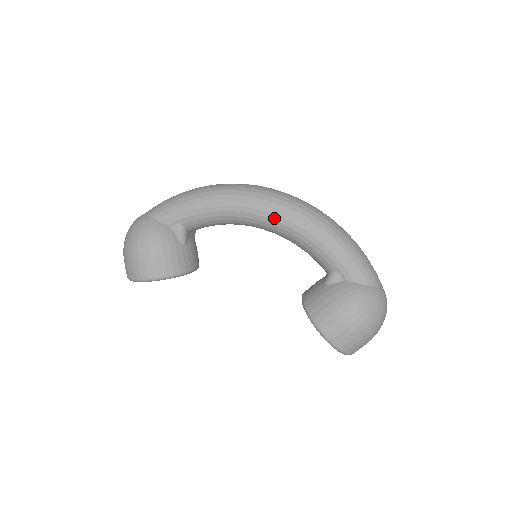
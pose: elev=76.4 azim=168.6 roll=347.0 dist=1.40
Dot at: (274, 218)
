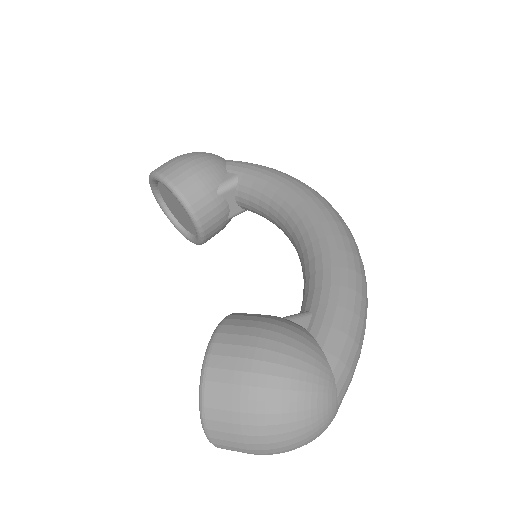
Dot at: (314, 222)
